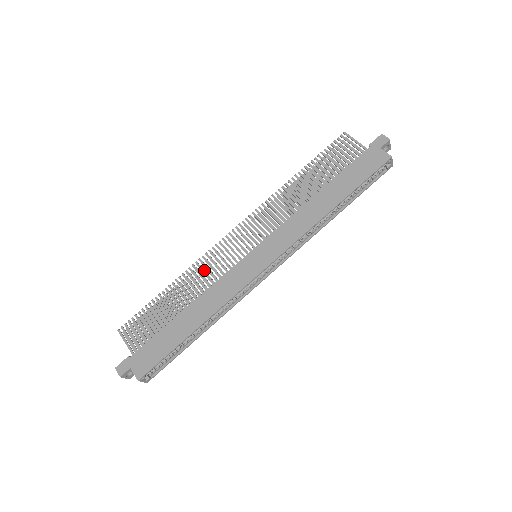
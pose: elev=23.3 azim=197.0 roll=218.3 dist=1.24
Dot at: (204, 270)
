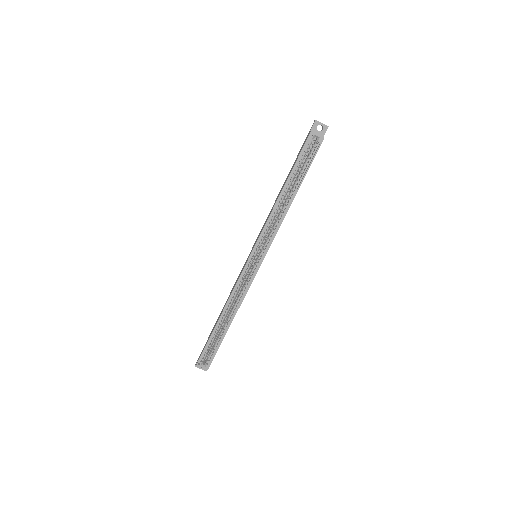
Dot at: occluded
